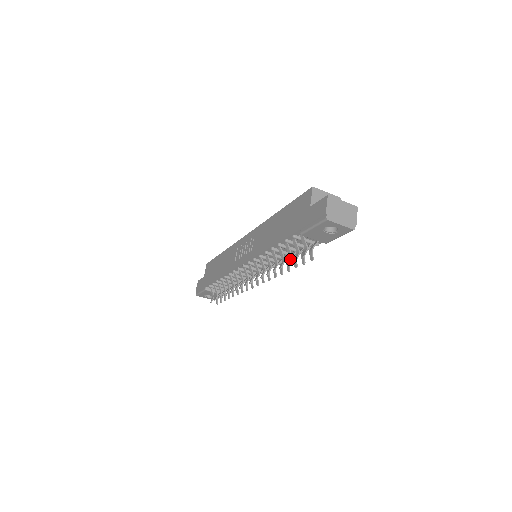
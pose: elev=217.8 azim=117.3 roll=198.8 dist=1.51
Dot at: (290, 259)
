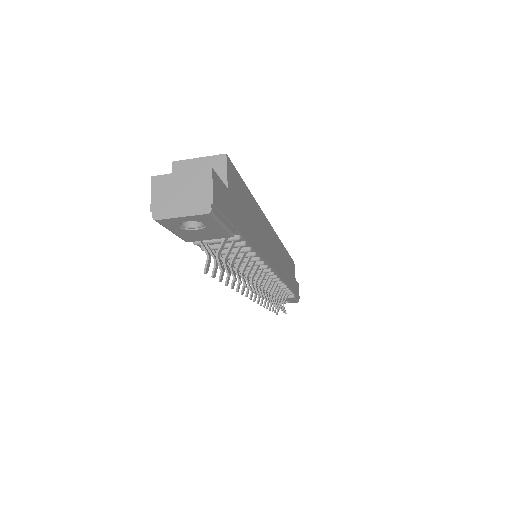
Dot at: occluded
